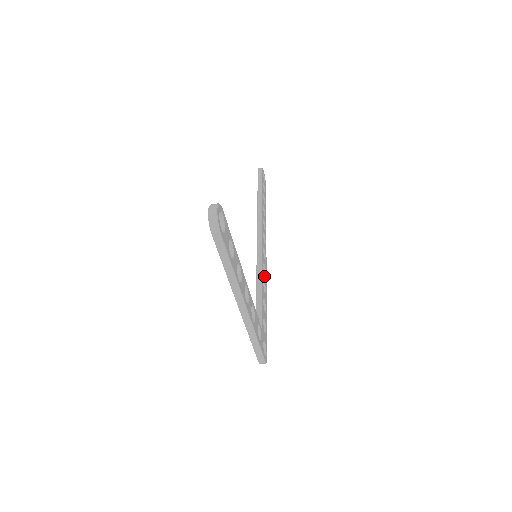
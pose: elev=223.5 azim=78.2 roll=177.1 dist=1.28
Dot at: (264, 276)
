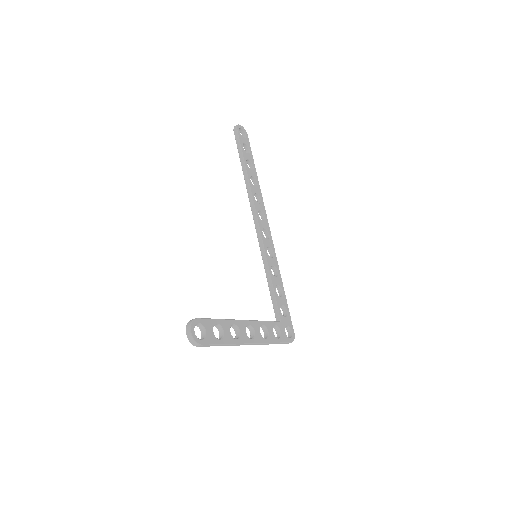
Dot at: (271, 260)
